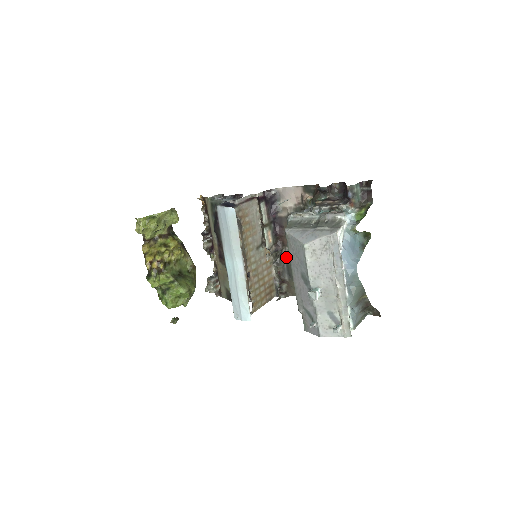
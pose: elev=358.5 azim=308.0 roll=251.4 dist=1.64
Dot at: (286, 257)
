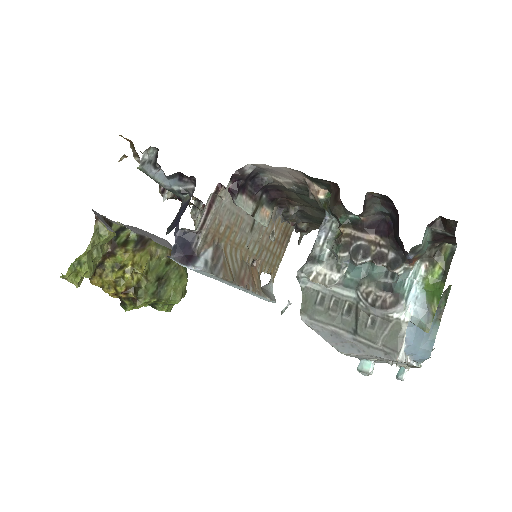
Dot at: (298, 210)
